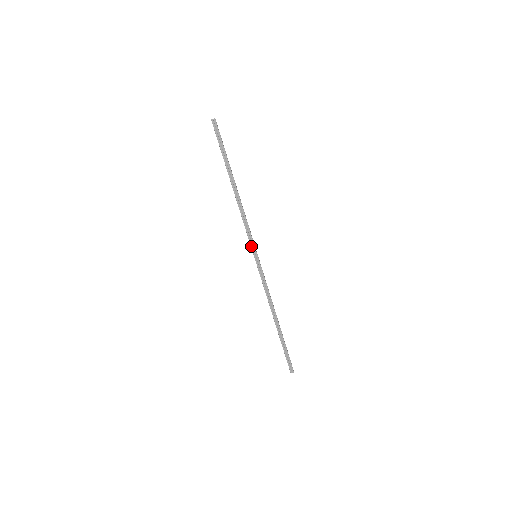
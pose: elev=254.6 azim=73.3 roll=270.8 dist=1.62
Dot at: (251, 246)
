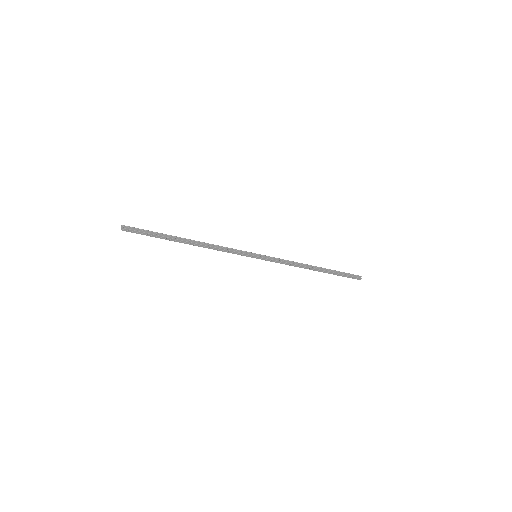
Dot at: occluded
